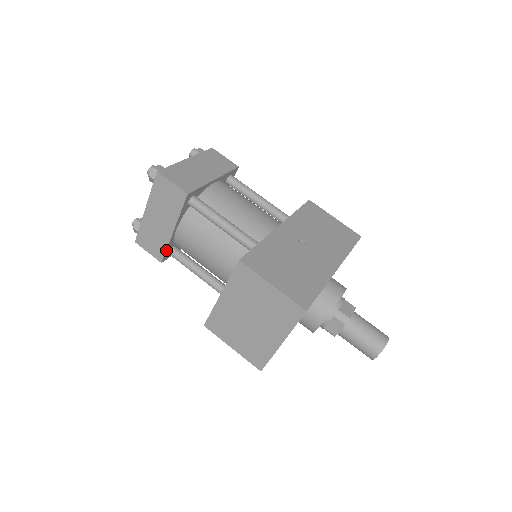
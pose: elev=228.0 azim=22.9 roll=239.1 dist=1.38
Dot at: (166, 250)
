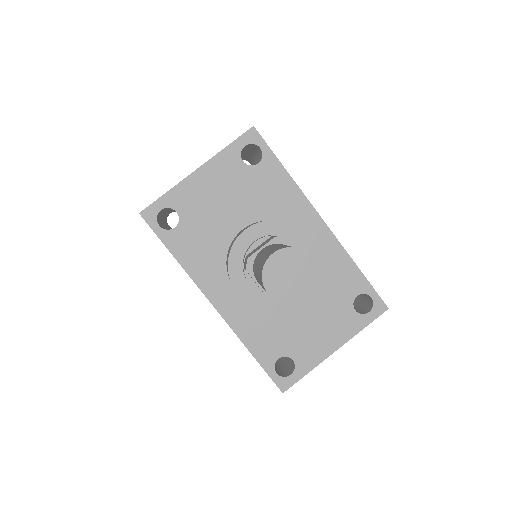
Dot at: occluded
